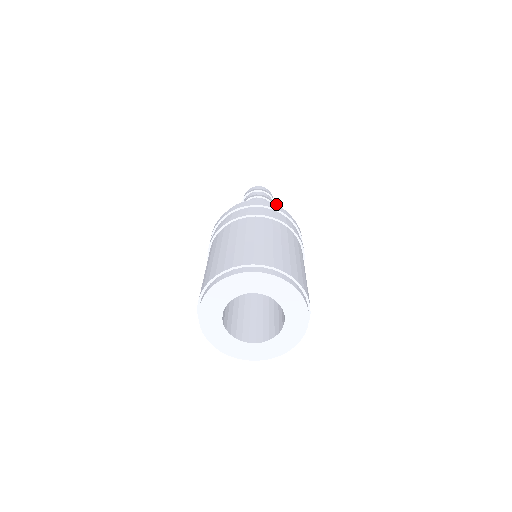
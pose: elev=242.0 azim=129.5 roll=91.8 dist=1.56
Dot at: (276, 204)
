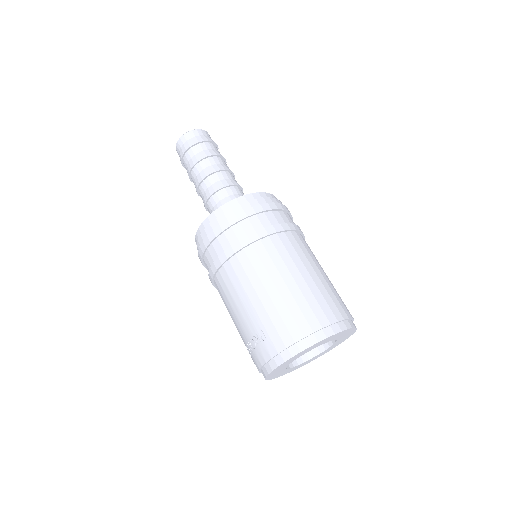
Dot at: occluded
